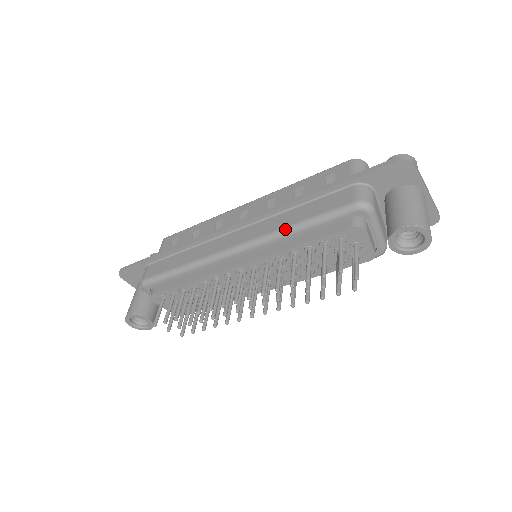
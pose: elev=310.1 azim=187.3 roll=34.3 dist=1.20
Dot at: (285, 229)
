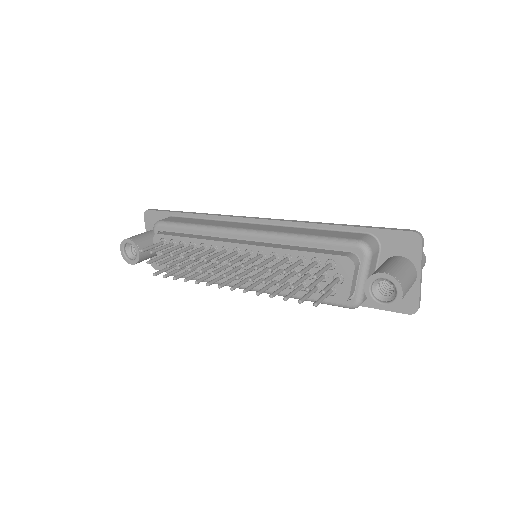
Dot at: (294, 234)
